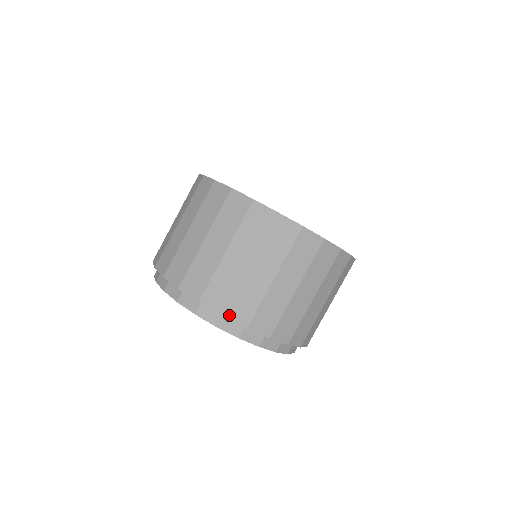
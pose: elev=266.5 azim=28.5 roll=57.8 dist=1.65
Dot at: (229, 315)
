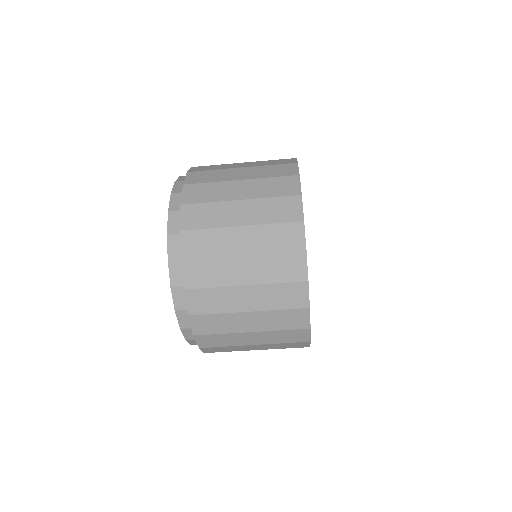
Dot at: occluded
